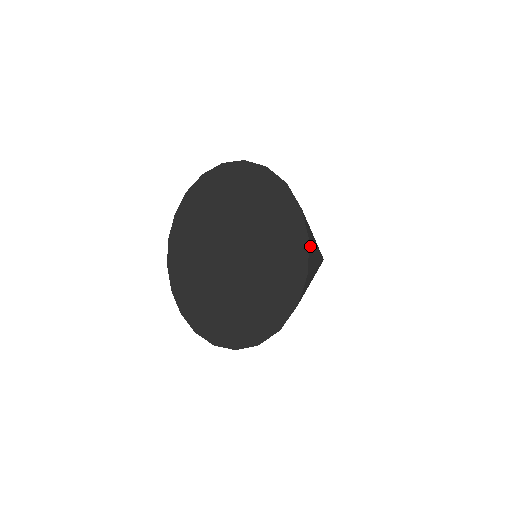
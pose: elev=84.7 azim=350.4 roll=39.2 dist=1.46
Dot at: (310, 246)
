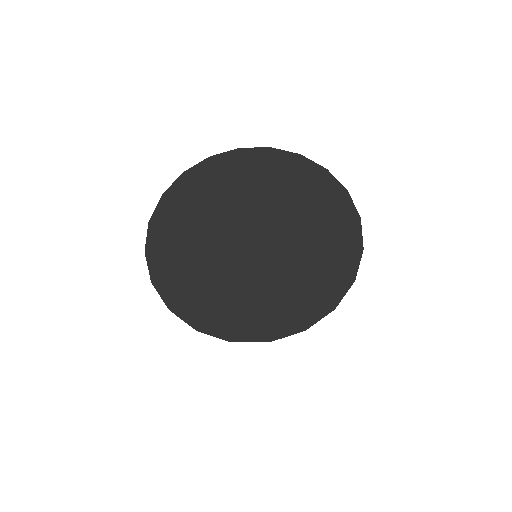
Dot at: occluded
